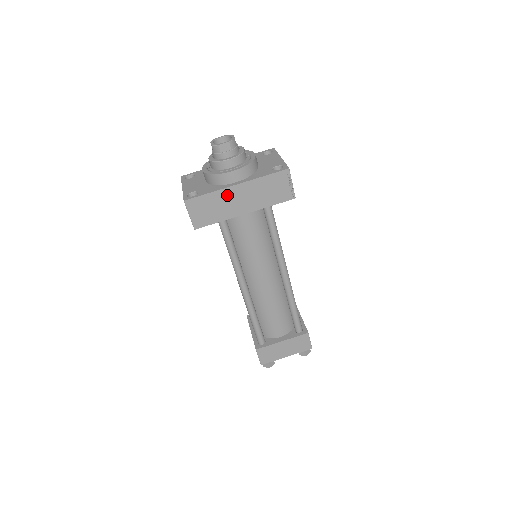
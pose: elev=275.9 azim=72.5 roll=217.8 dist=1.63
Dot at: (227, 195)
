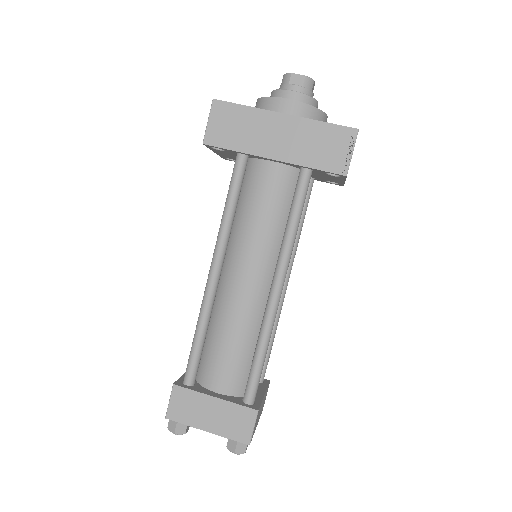
Dot at: (265, 121)
